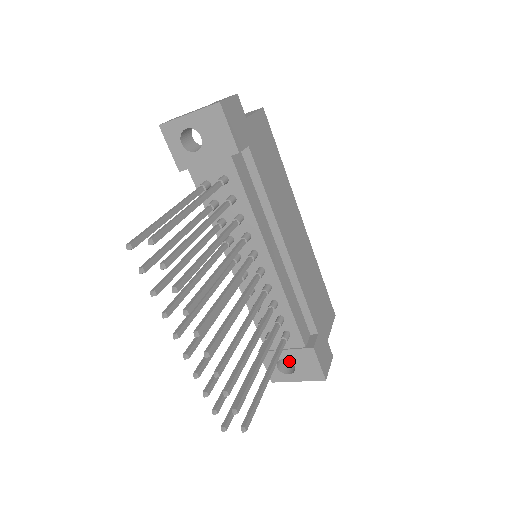
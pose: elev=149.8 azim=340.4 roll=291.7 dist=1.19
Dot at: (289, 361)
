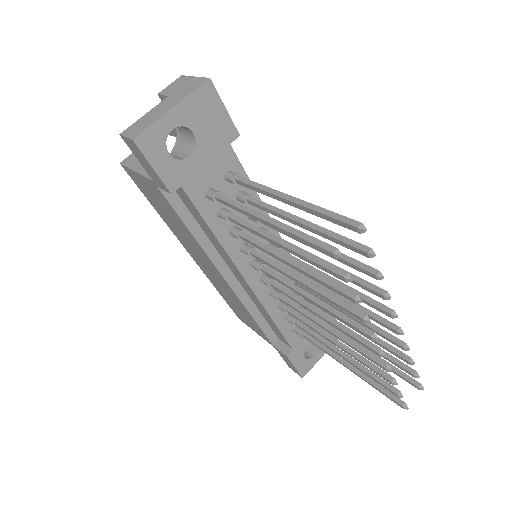
Dot at: occluded
